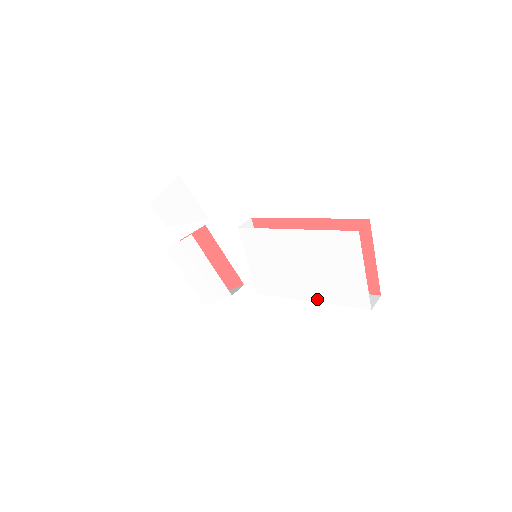
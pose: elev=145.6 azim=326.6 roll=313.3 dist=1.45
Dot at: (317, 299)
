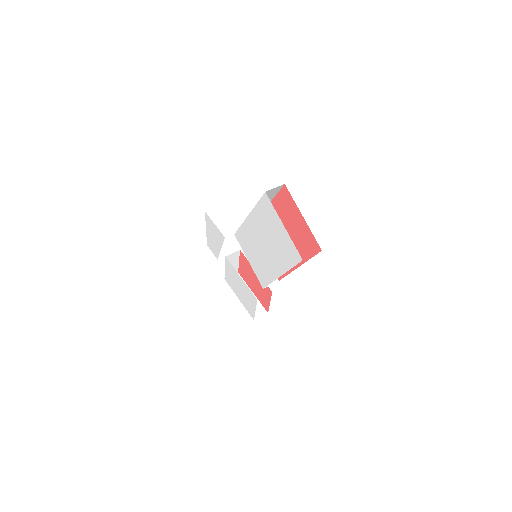
Dot at: (282, 271)
